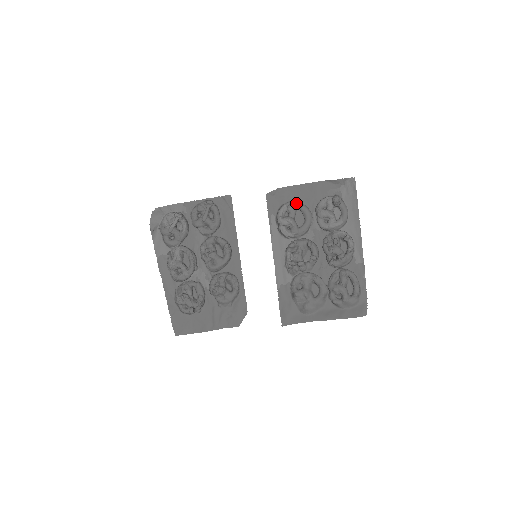
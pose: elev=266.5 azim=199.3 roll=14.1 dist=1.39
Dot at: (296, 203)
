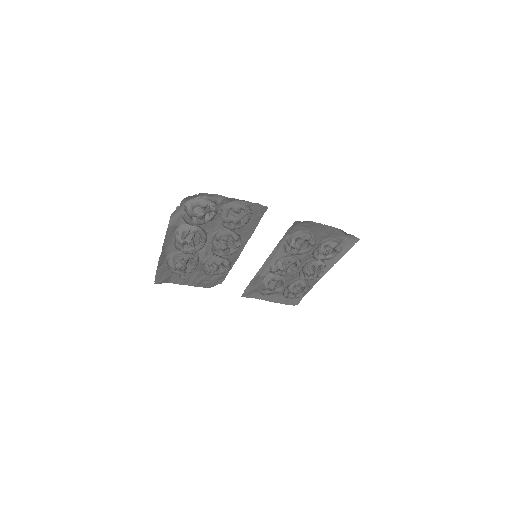
Dot at: (314, 244)
